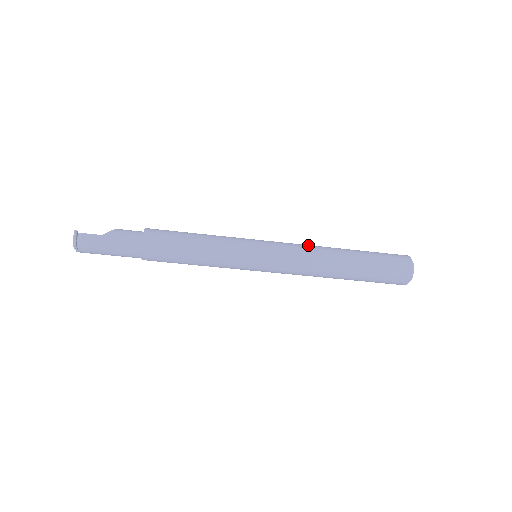
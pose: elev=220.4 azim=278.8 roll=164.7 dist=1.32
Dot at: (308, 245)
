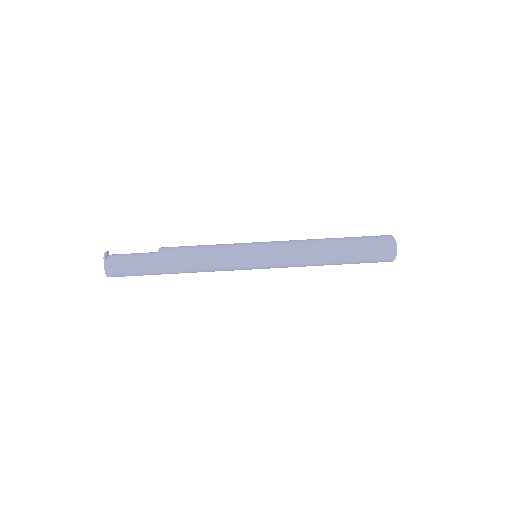
Dot at: occluded
